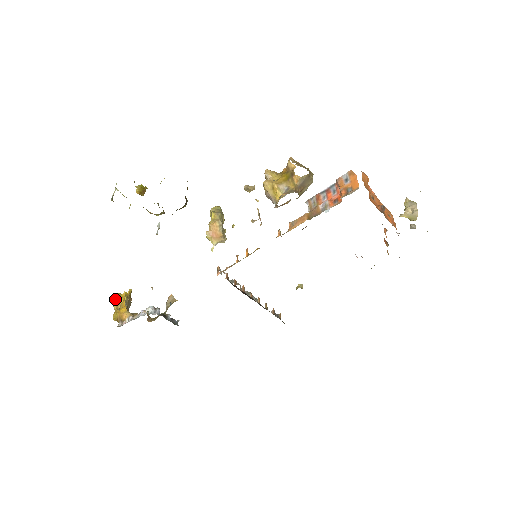
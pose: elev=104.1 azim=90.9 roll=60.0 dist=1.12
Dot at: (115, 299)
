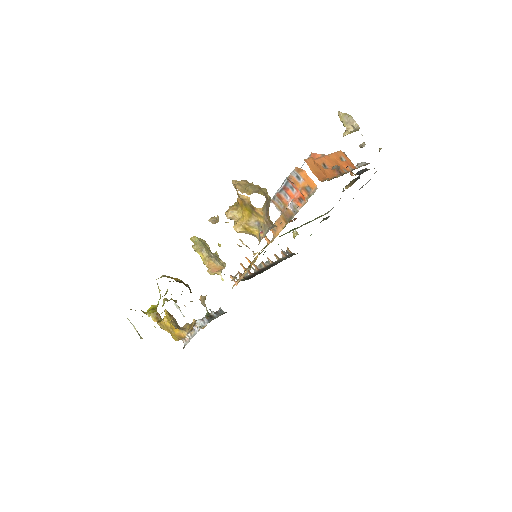
Dot at: (162, 326)
